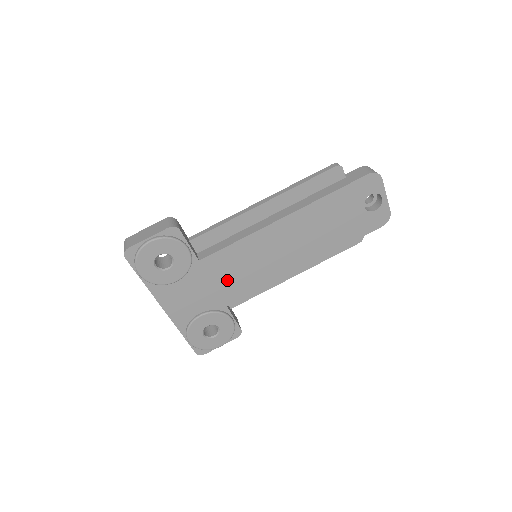
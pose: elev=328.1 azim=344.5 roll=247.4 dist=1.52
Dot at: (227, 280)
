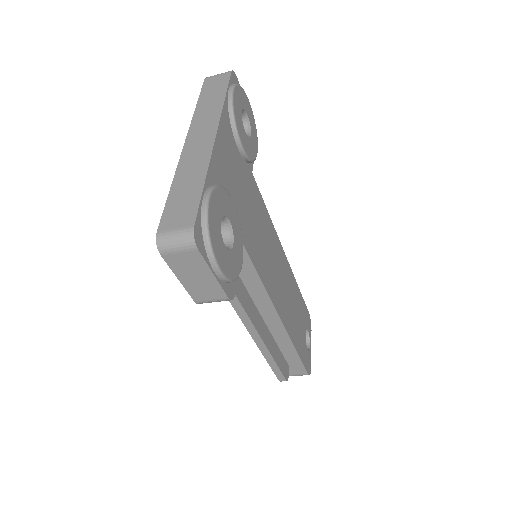
Dot at: (253, 223)
